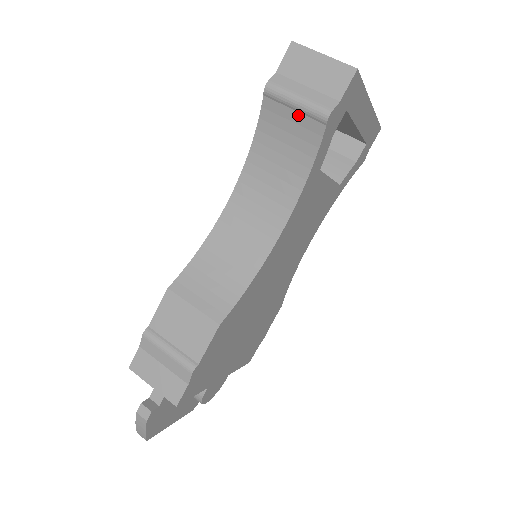
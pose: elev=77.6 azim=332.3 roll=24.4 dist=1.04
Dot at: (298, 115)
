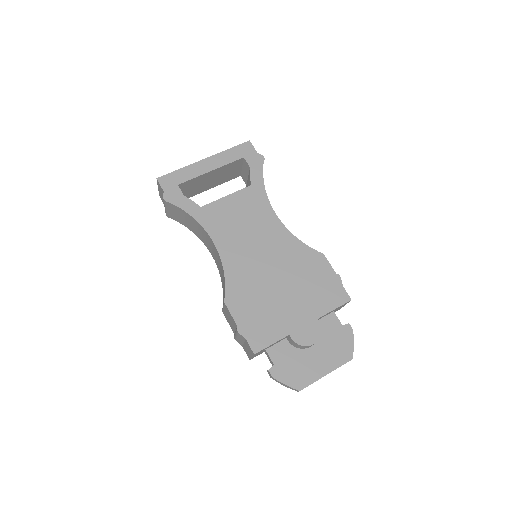
Dot at: (171, 210)
